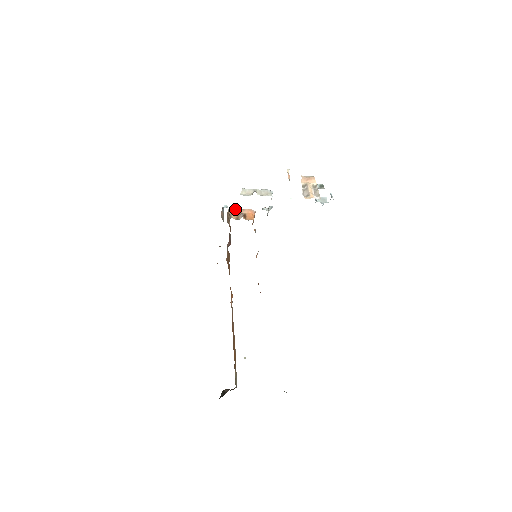
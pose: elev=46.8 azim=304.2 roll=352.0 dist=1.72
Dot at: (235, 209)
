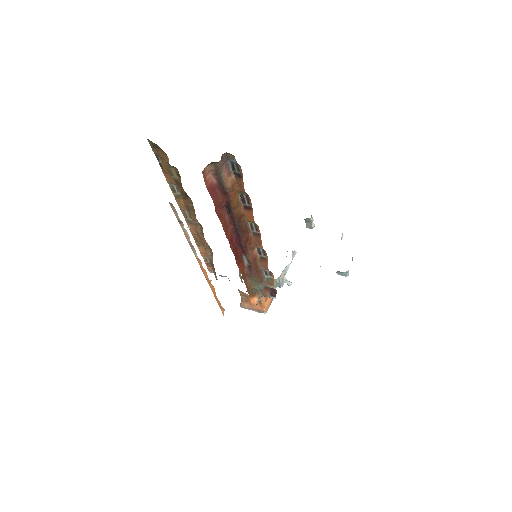
Dot at: occluded
